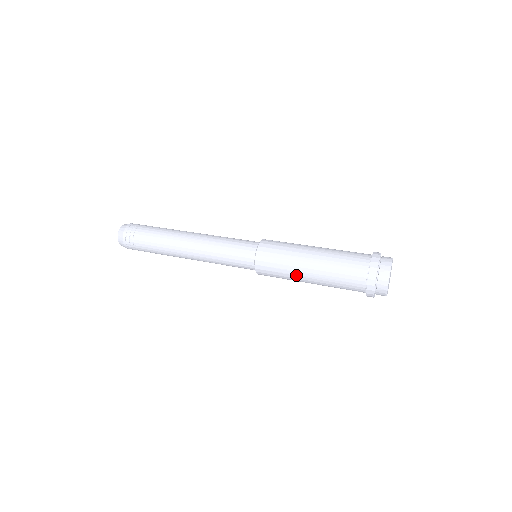
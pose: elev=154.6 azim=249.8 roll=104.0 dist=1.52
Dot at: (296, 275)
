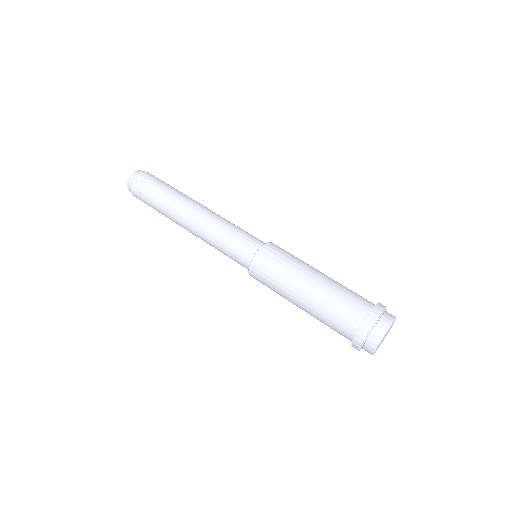
Dot at: occluded
